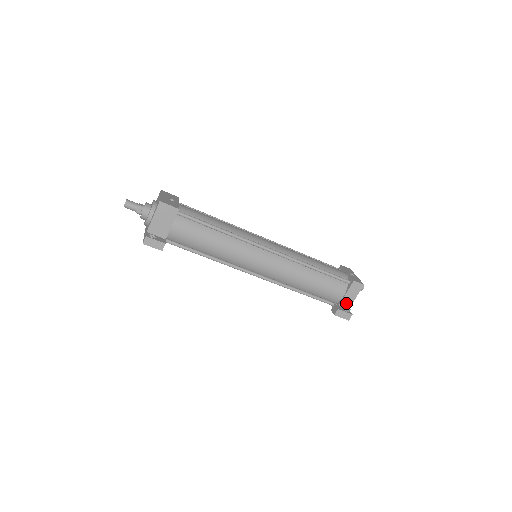
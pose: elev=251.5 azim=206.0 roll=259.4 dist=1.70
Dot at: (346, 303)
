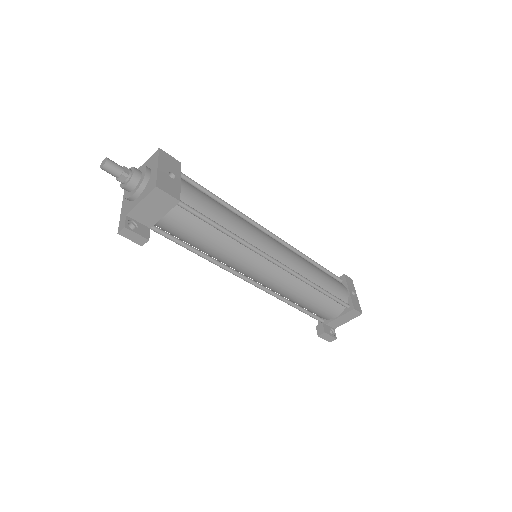
Dot at: (335, 324)
